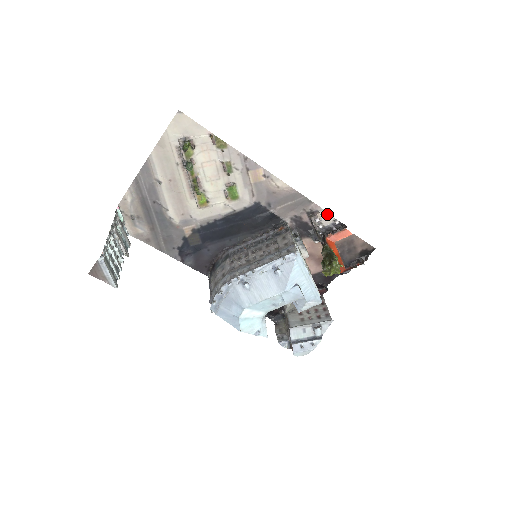
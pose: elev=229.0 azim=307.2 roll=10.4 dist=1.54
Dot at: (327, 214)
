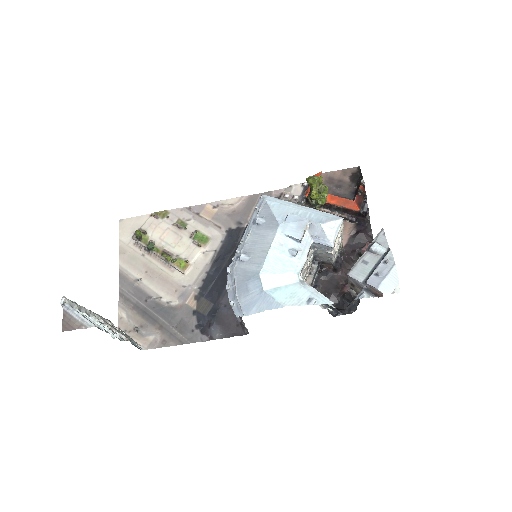
Dot at: (291, 187)
